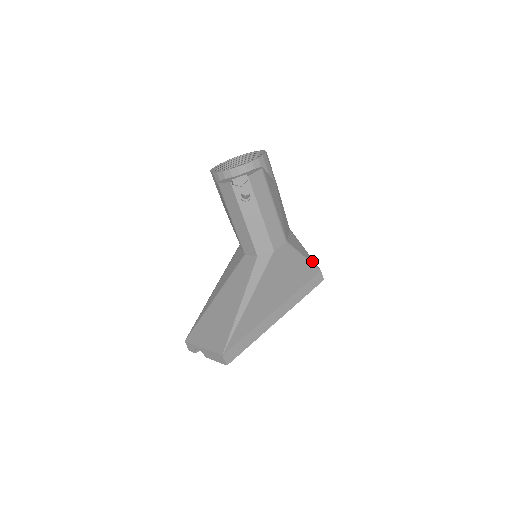
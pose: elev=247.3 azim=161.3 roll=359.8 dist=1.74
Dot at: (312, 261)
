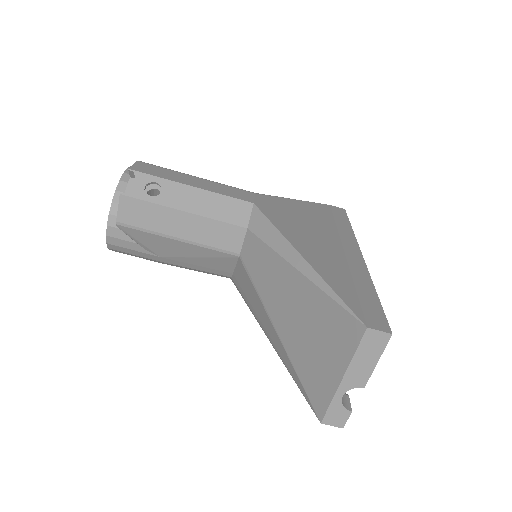
Dot at: occluded
